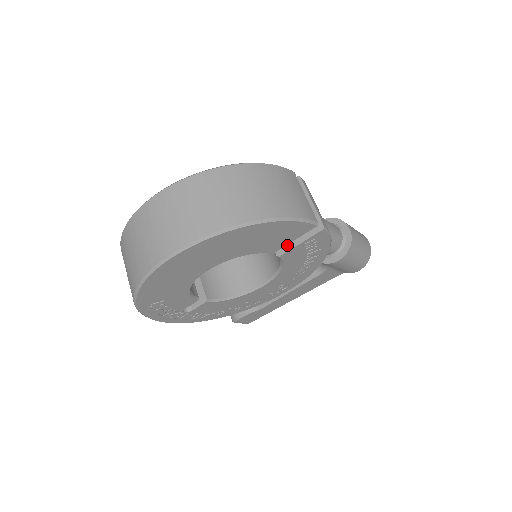
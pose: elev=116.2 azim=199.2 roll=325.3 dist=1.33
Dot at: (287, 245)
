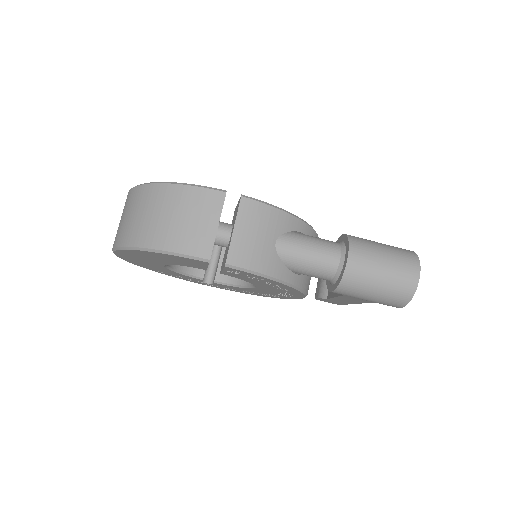
Dot at: (222, 265)
